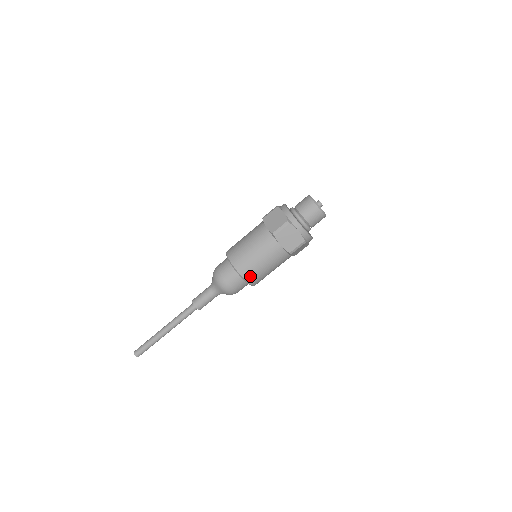
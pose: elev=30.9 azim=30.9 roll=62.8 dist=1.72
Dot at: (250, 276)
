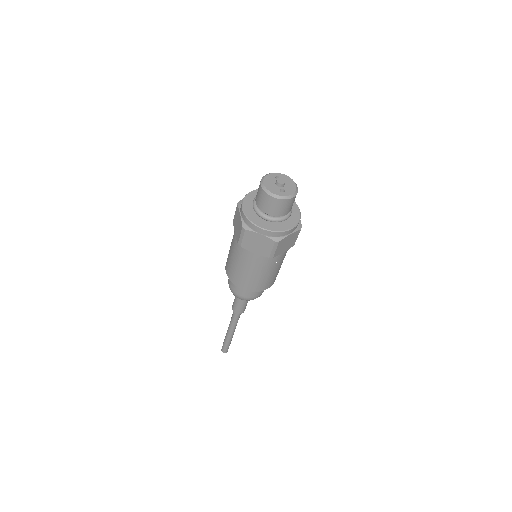
Dot at: (250, 287)
